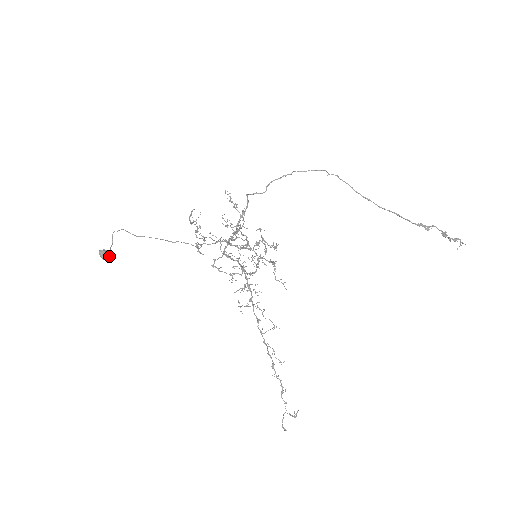
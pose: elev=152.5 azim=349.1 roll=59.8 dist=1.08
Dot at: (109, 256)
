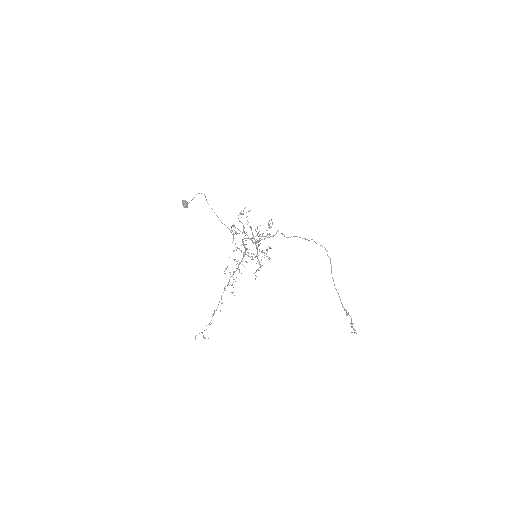
Dot at: (186, 207)
